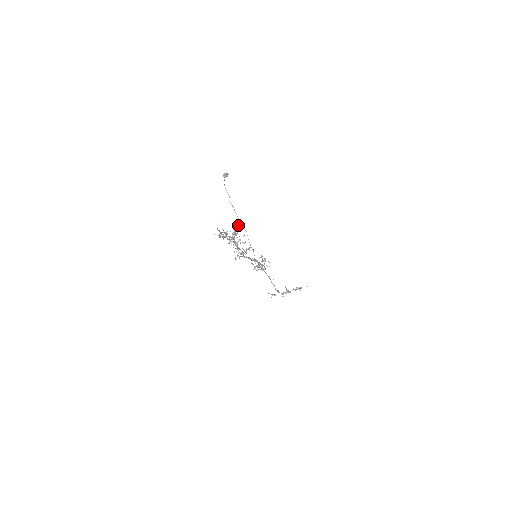
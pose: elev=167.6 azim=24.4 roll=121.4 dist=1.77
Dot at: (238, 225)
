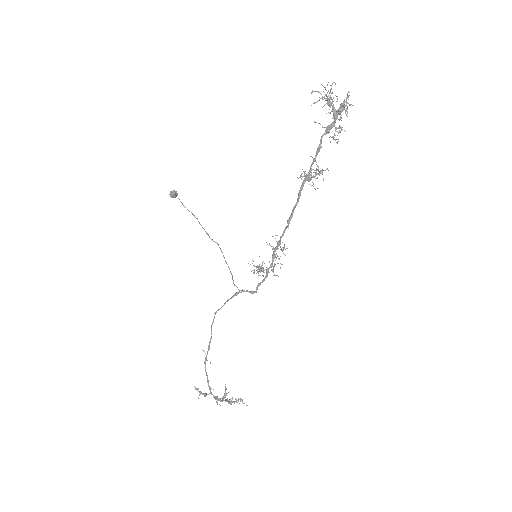
Dot at: occluded
